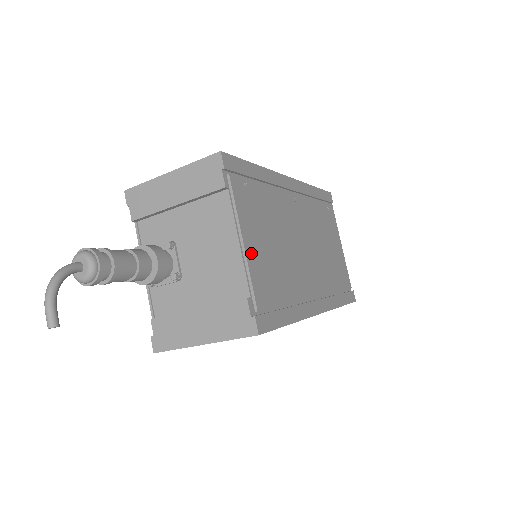
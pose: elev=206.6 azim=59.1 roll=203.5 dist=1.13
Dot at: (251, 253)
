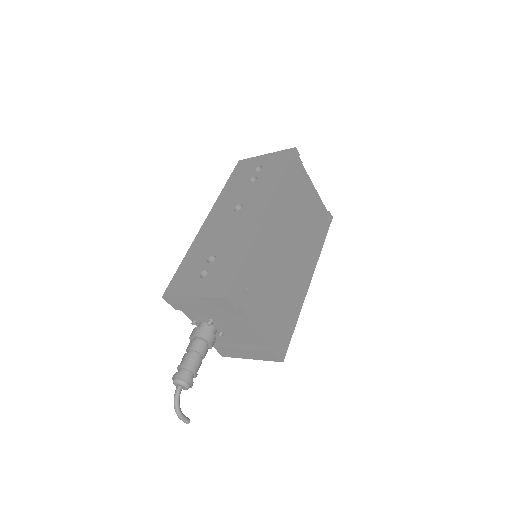
Dot at: (265, 326)
